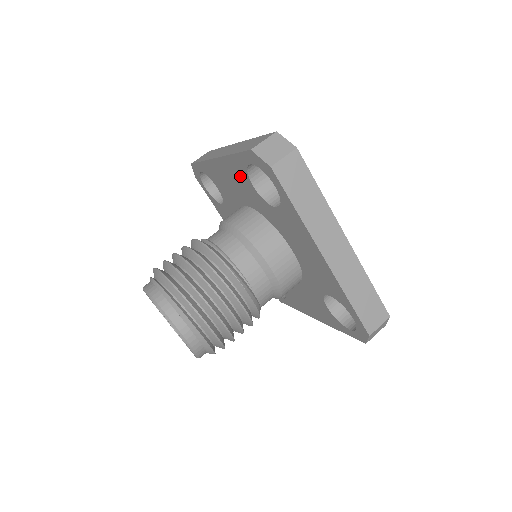
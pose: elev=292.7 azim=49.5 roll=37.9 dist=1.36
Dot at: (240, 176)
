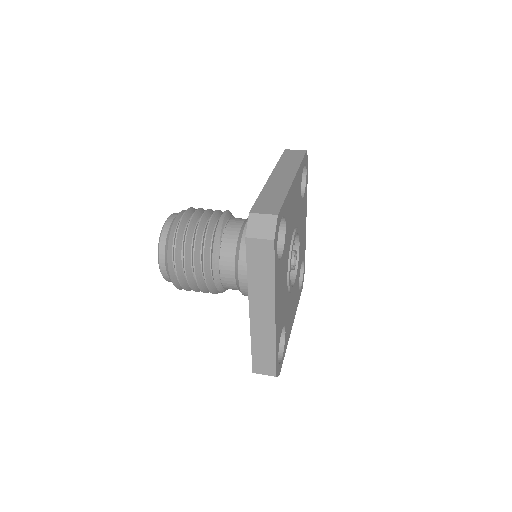
Dot at: occluded
